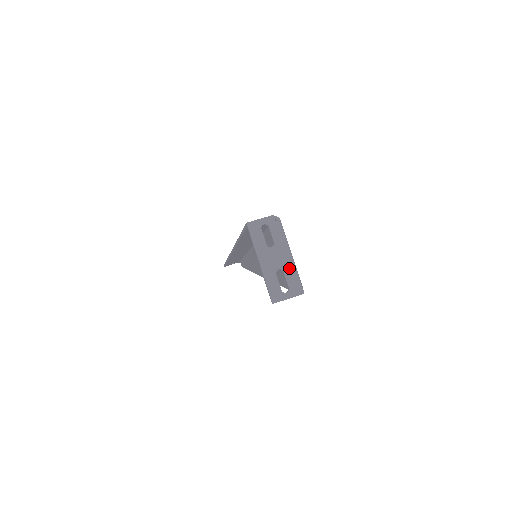
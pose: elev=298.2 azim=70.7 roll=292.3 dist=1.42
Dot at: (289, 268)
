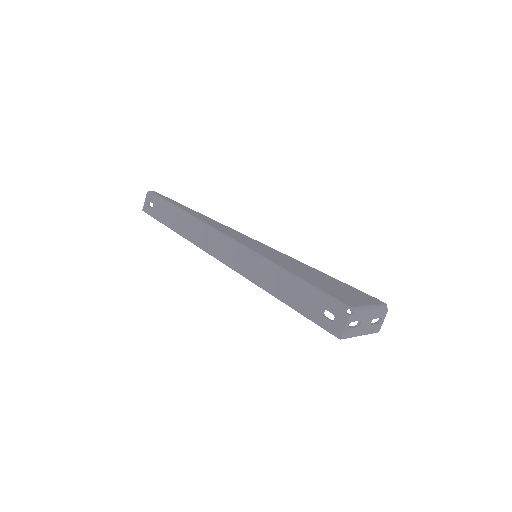
Dot at: (375, 314)
